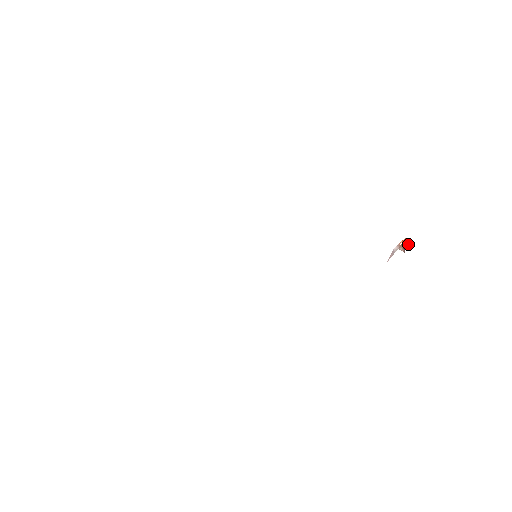
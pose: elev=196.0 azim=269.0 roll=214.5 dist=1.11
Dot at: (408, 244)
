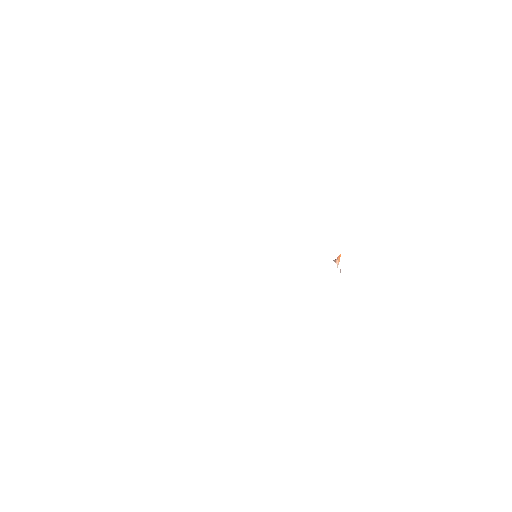
Dot at: (336, 259)
